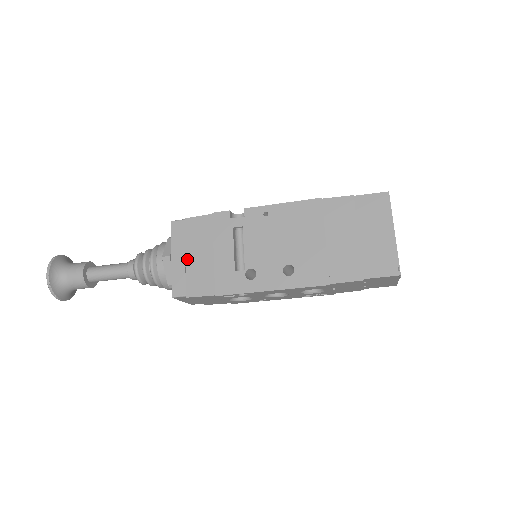
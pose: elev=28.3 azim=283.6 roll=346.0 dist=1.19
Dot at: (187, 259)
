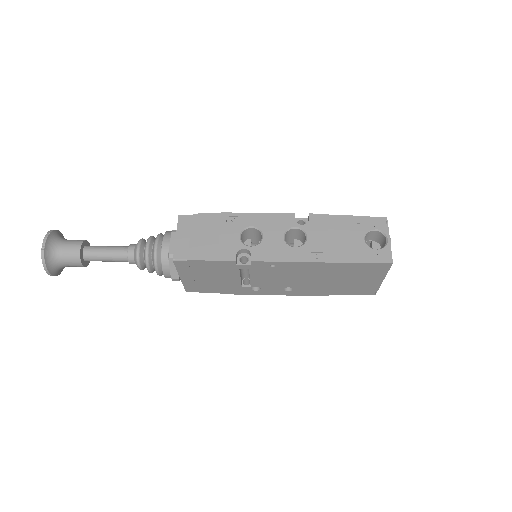
Dot at: (195, 279)
